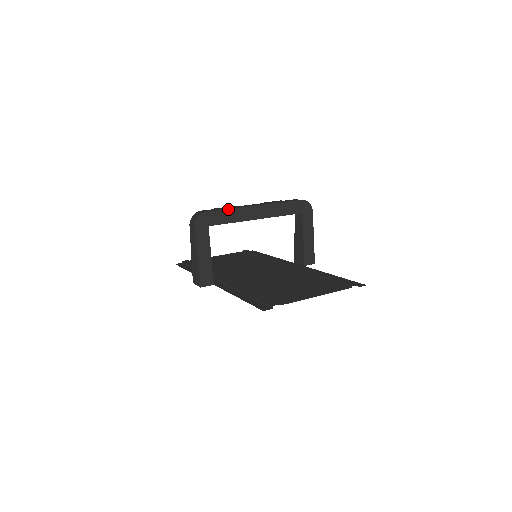
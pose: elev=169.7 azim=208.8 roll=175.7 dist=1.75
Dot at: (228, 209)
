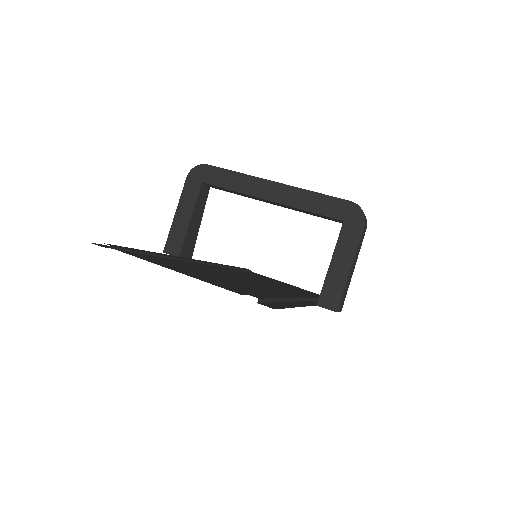
Dot at: (234, 171)
